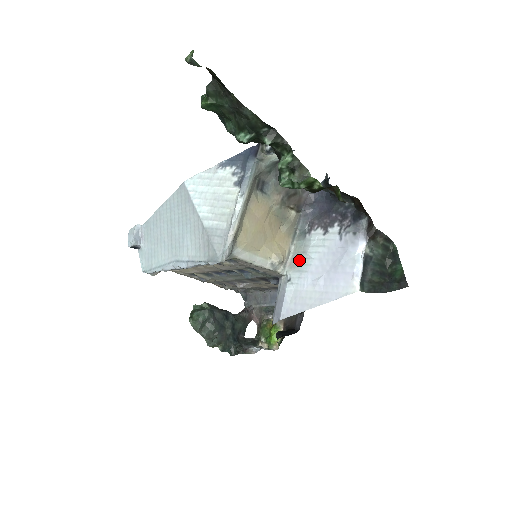
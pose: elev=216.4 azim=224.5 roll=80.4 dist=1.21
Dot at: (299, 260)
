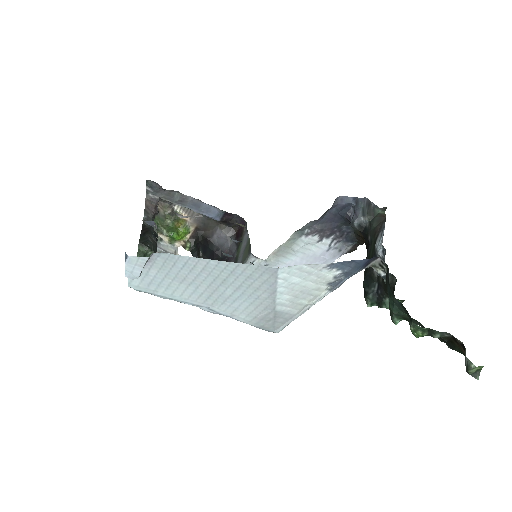
Dot at: (284, 253)
